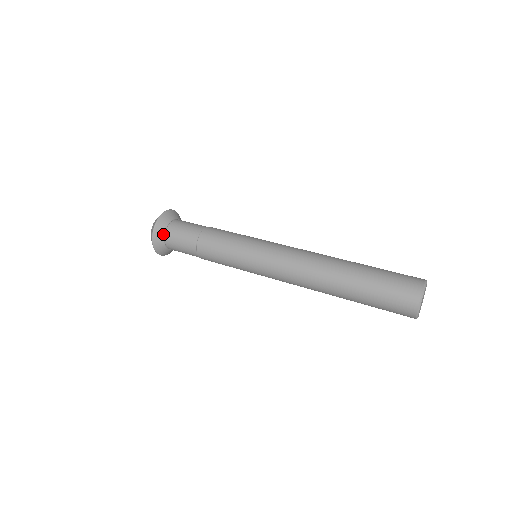
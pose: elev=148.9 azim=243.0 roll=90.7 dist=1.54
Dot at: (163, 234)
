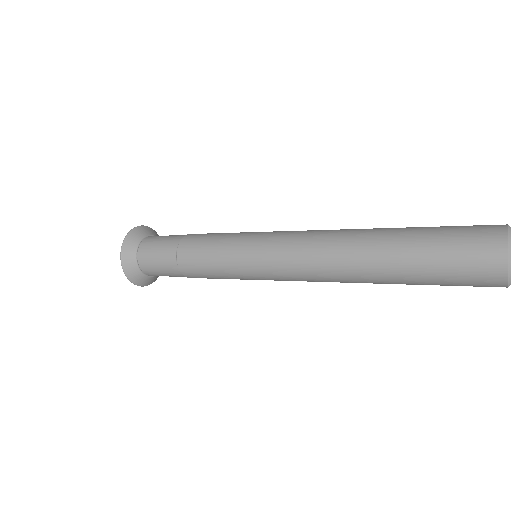
Dot at: (142, 237)
